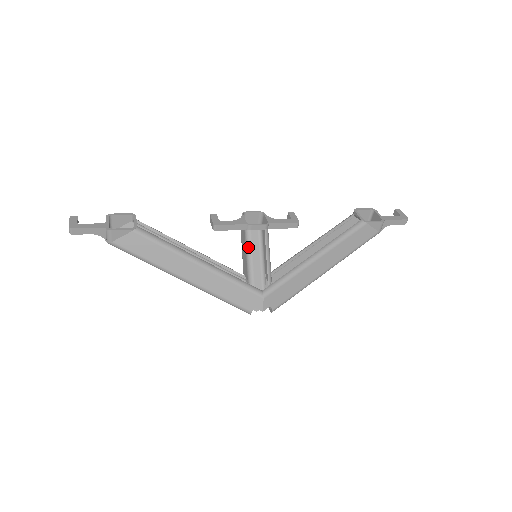
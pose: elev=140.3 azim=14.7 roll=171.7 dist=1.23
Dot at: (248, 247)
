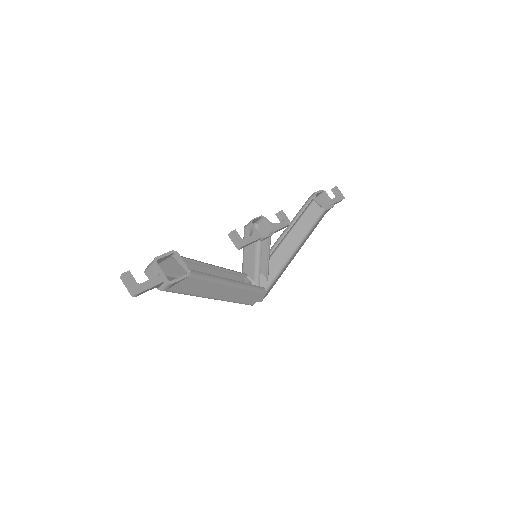
Dot at: (258, 255)
